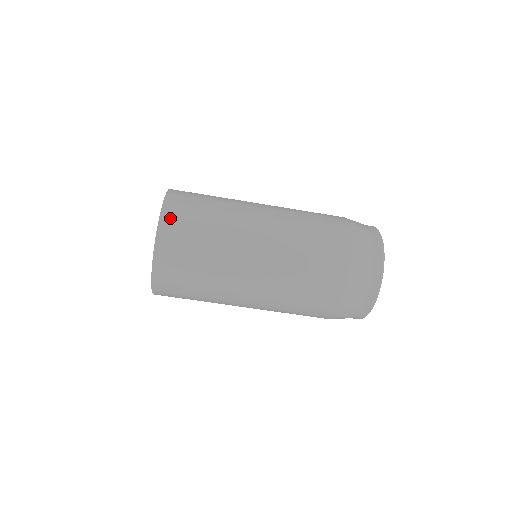
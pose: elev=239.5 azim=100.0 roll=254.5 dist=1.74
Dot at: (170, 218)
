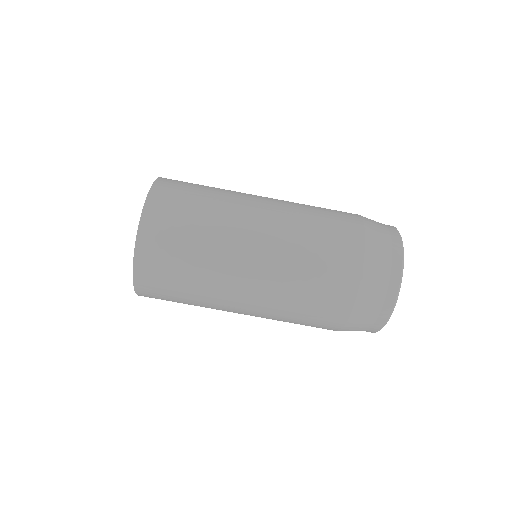
Dot at: (153, 218)
